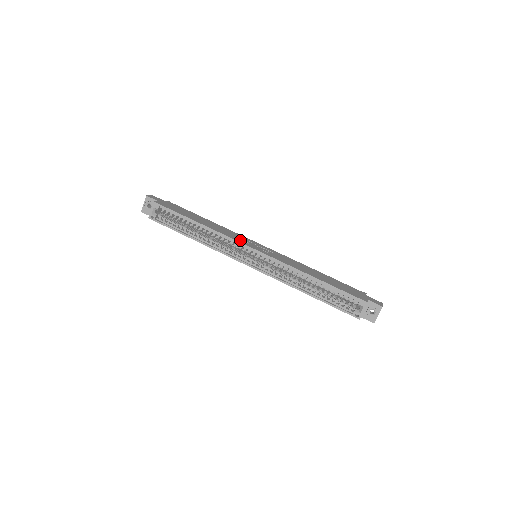
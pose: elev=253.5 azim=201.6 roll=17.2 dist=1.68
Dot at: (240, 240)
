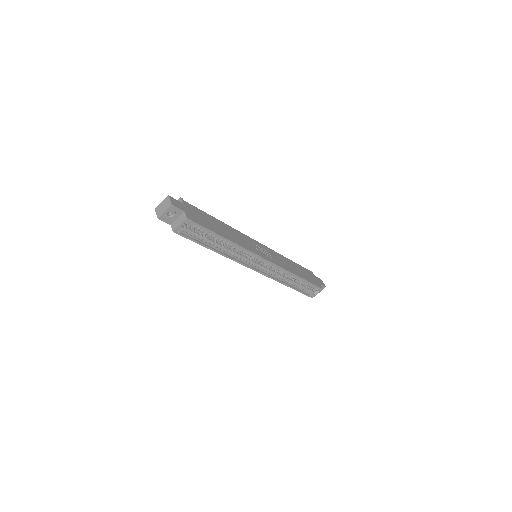
Dot at: (254, 250)
